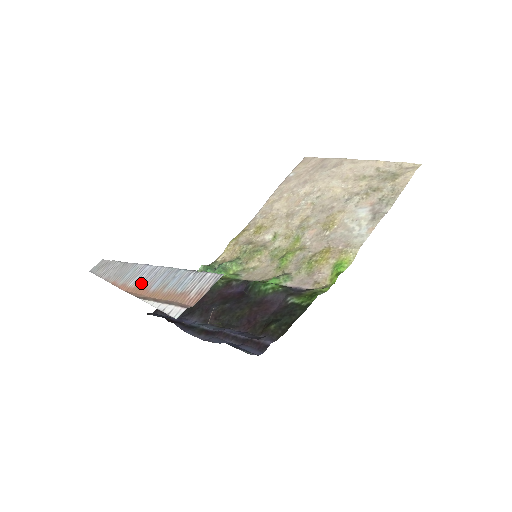
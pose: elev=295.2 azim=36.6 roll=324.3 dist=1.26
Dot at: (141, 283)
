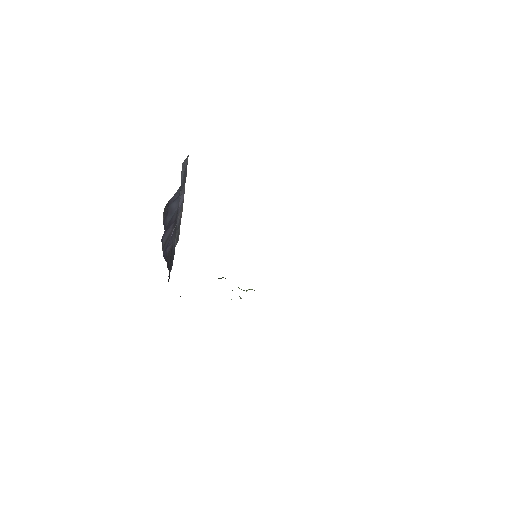
Dot at: occluded
